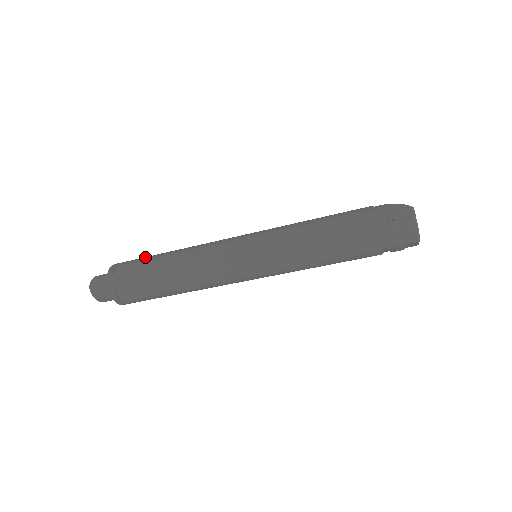
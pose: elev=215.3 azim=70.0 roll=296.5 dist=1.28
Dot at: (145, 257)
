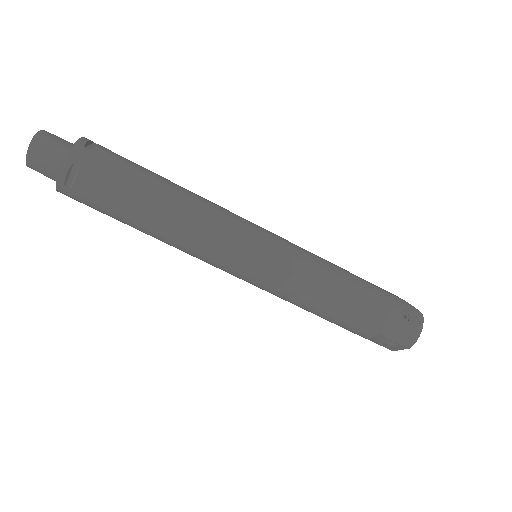
Dot at: occluded
